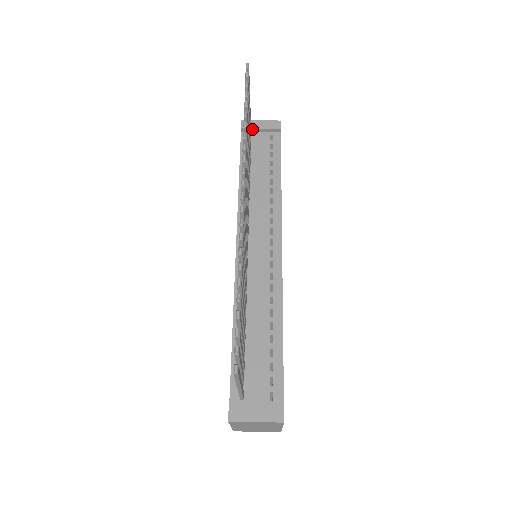
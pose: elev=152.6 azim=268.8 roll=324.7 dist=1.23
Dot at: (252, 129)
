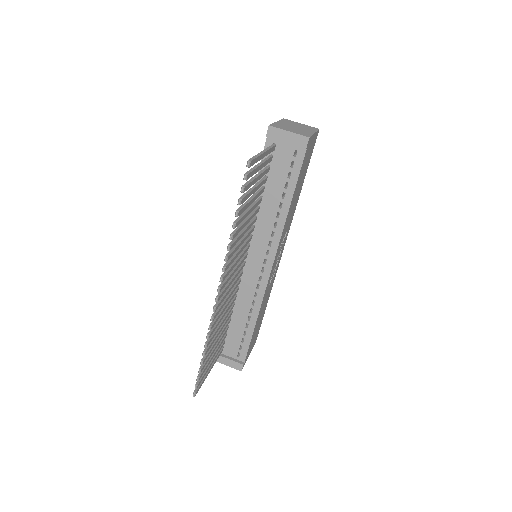
Dot at: (277, 139)
